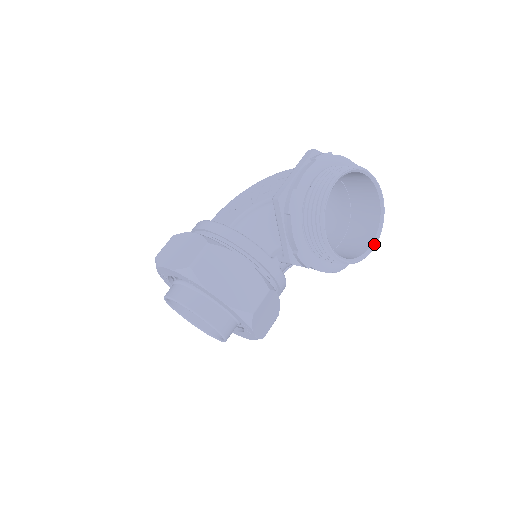
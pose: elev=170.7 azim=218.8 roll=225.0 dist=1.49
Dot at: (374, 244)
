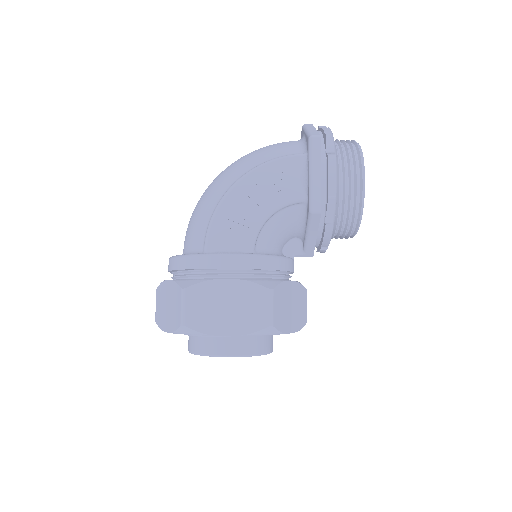
Dot at: occluded
